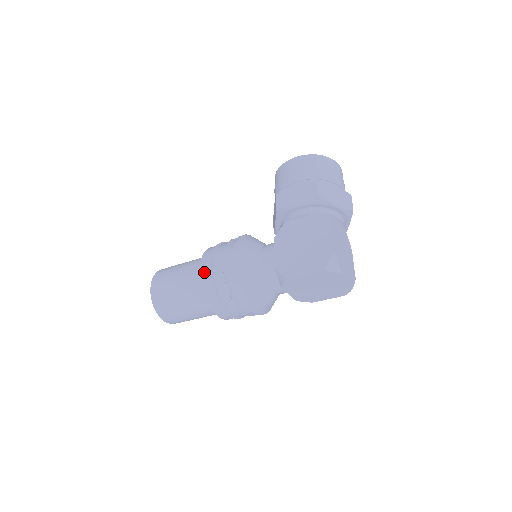
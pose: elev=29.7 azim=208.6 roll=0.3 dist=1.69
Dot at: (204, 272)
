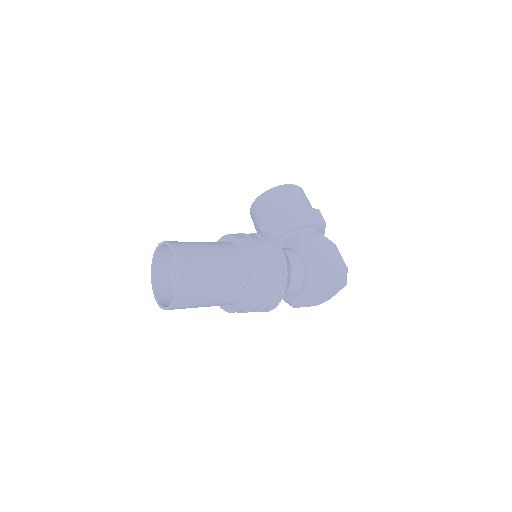
Dot at: (253, 256)
